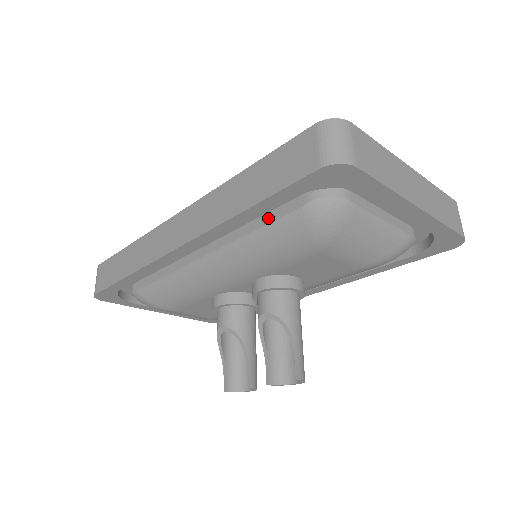
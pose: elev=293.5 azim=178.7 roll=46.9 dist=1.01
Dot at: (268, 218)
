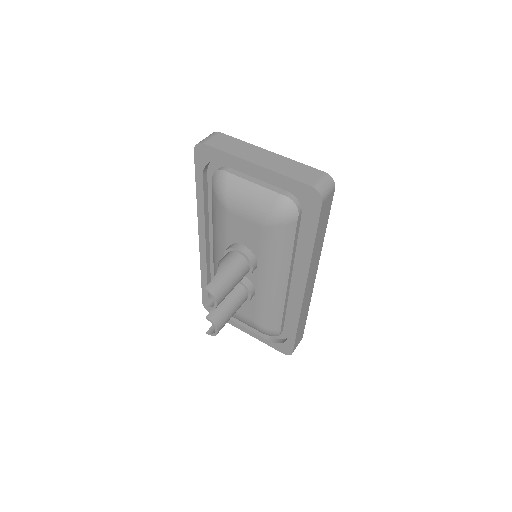
Dot at: occluded
